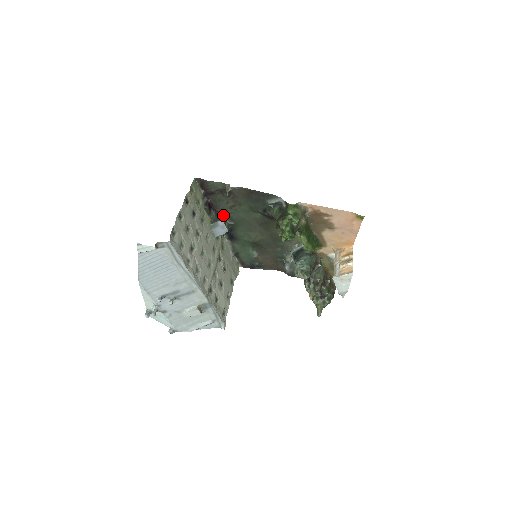
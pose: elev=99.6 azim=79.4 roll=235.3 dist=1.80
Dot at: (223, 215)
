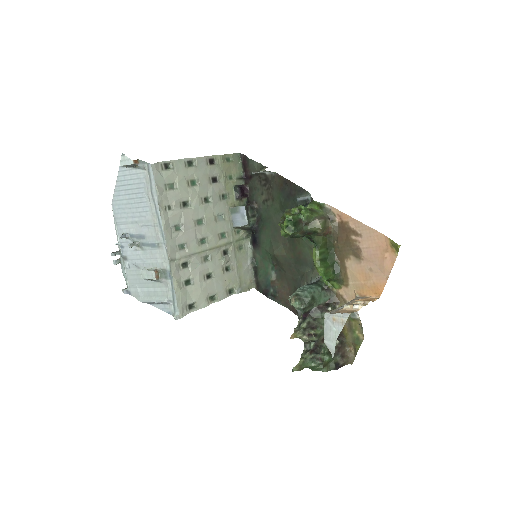
Dot at: (252, 207)
